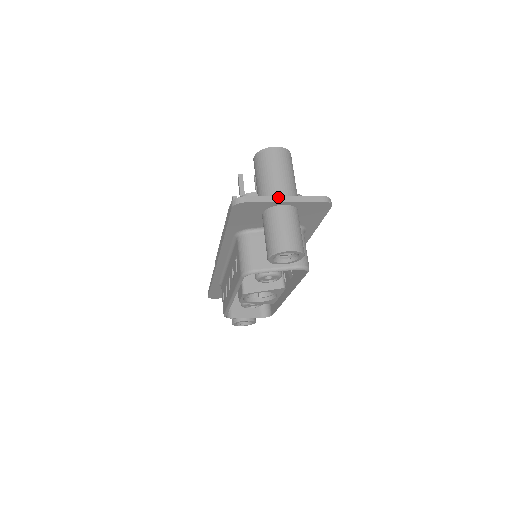
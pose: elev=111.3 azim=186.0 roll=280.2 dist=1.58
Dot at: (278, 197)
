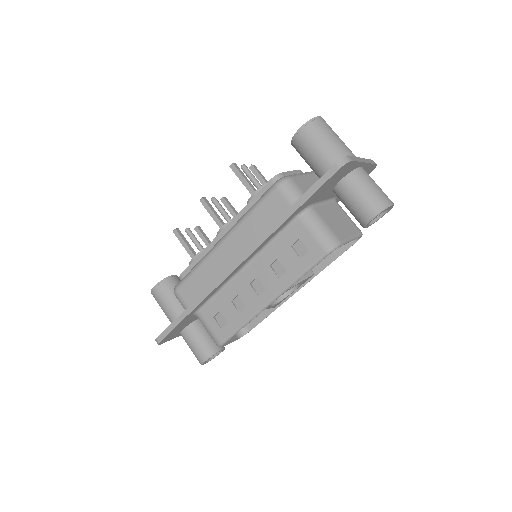
Dot at: (360, 158)
